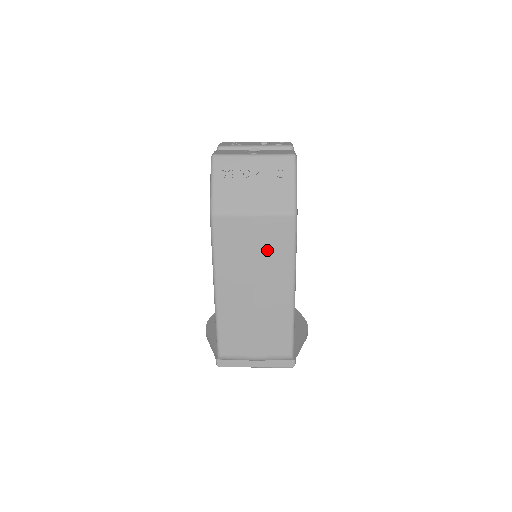
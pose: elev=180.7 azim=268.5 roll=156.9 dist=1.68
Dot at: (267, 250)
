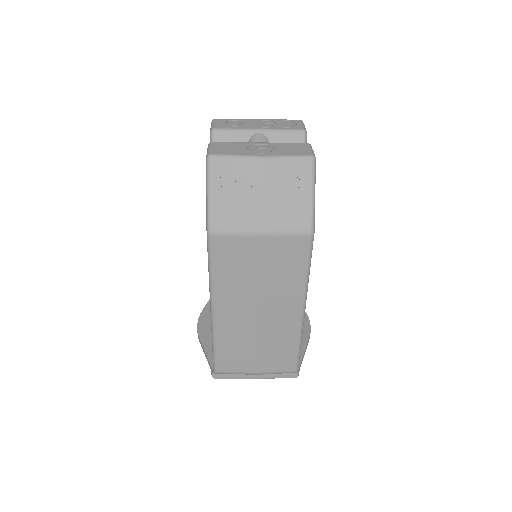
Dot at: (275, 272)
